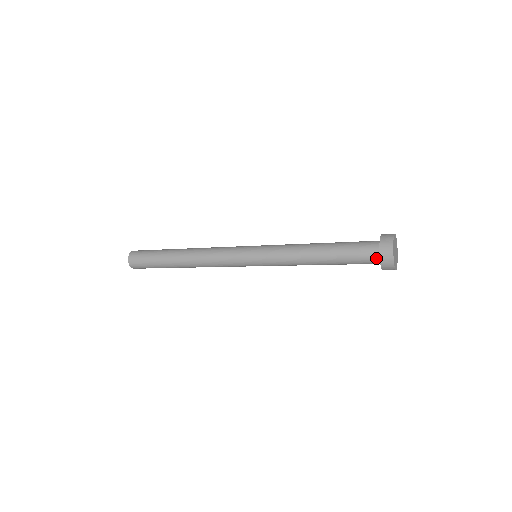
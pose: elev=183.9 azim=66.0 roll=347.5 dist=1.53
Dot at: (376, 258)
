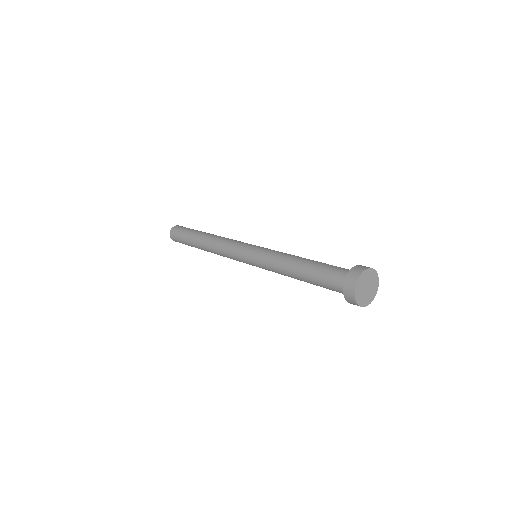
Dot at: occluded
